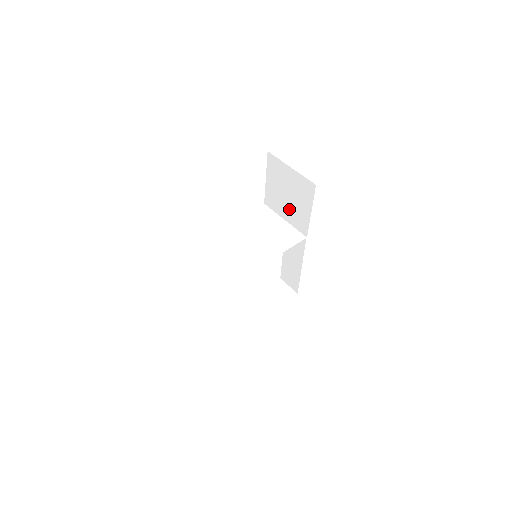
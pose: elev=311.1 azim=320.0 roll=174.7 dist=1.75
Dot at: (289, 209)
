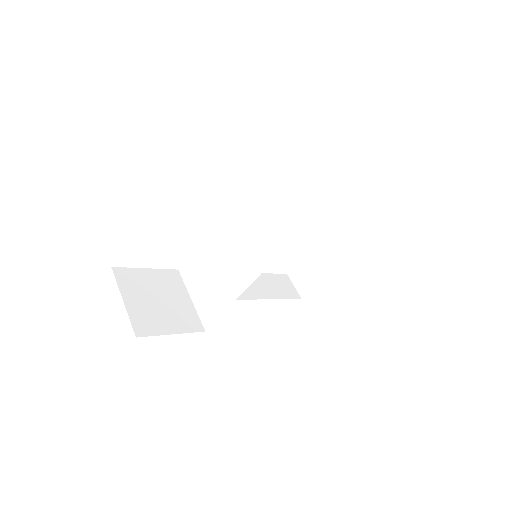
Dot at: occluded
